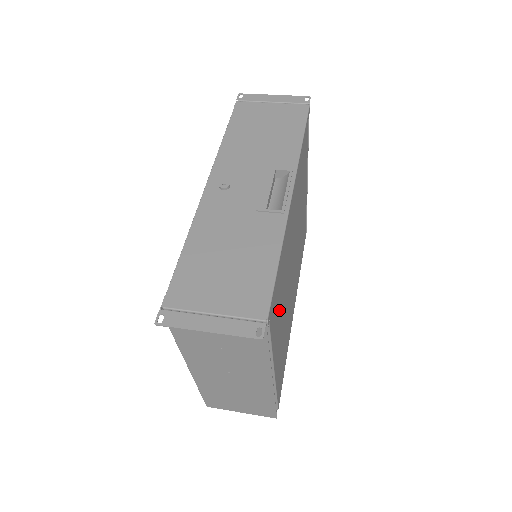
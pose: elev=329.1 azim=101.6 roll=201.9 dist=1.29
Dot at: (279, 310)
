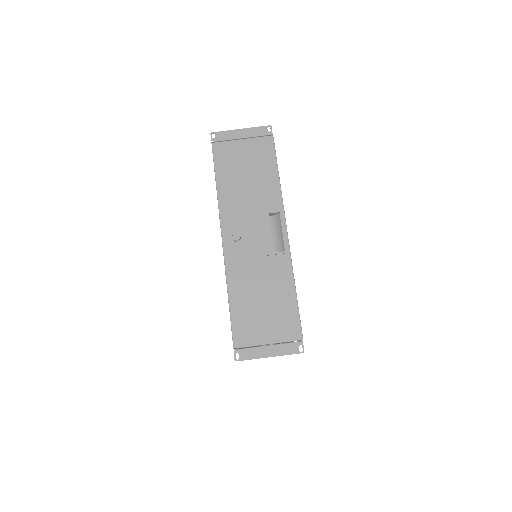
Dot at: occluded
